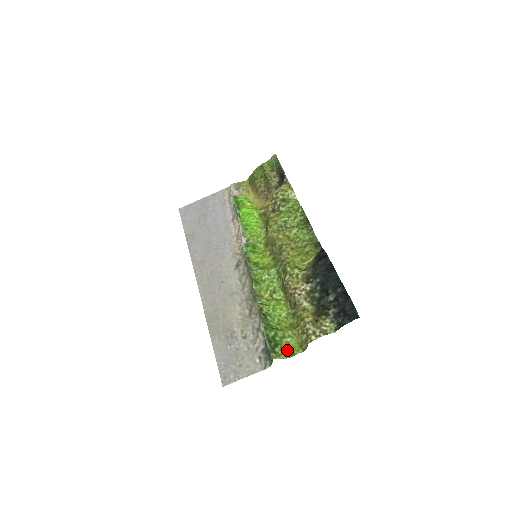
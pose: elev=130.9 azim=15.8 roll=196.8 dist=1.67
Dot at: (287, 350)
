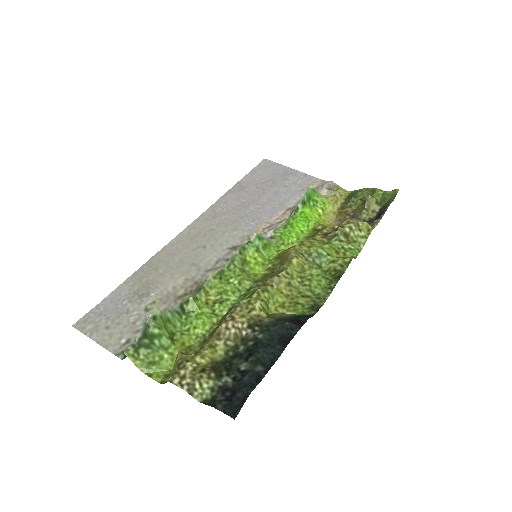
Dot at: (151, 363)
